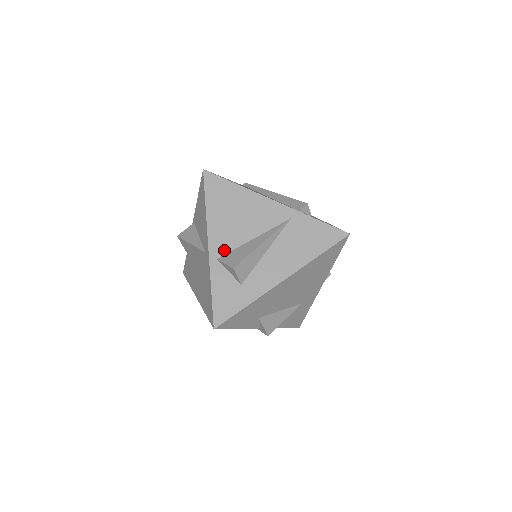
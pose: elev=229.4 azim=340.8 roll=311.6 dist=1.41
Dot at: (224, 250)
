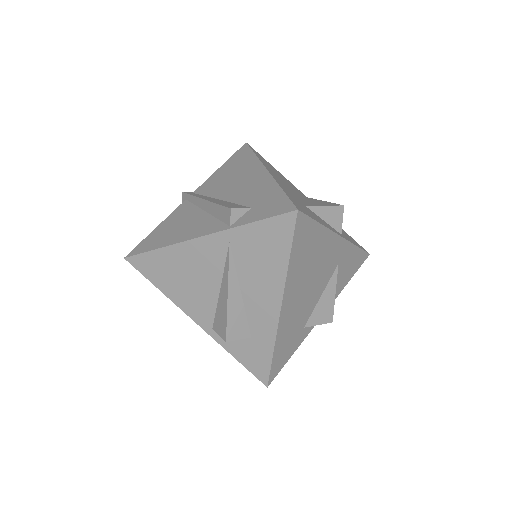
Dot at: (209, 317)
